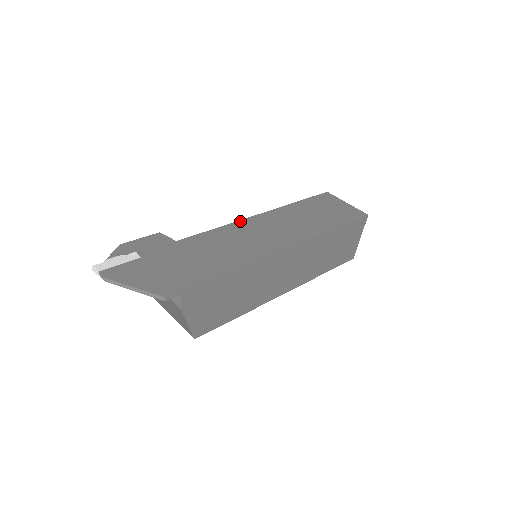
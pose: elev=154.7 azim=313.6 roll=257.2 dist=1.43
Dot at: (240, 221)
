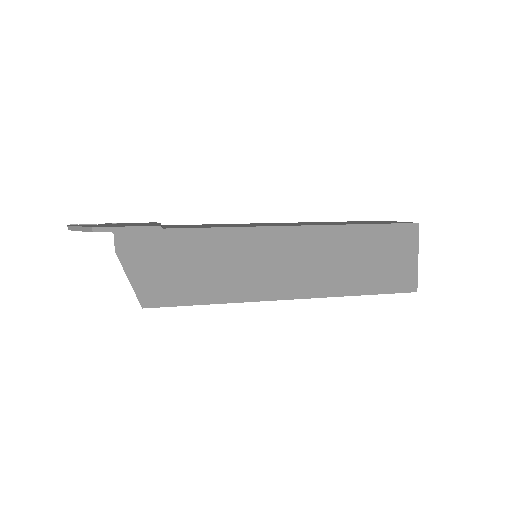
Dot at: occluded
